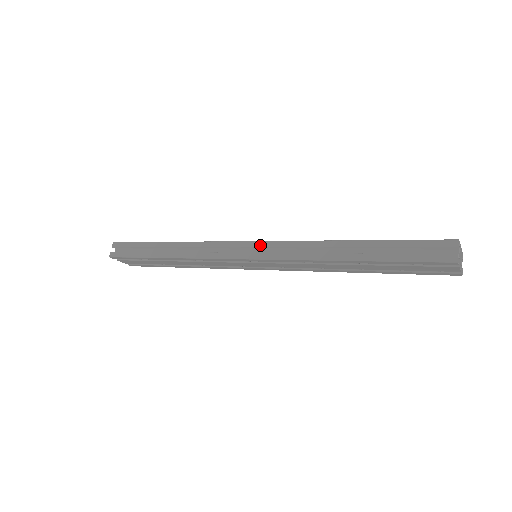
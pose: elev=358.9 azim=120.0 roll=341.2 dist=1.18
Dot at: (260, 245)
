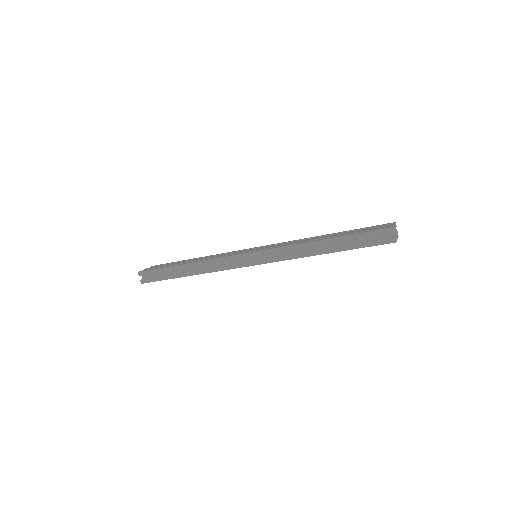
Dot at: (259, 254)
